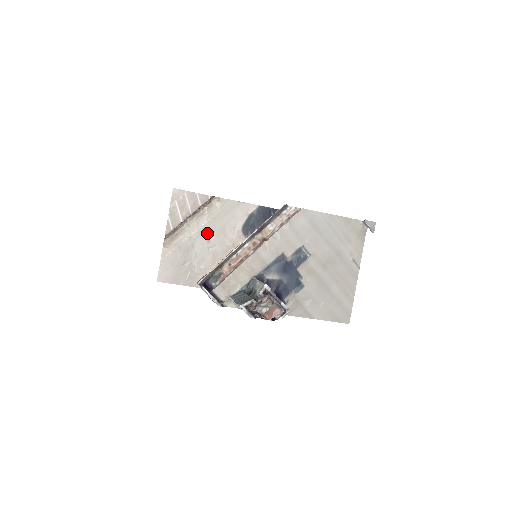
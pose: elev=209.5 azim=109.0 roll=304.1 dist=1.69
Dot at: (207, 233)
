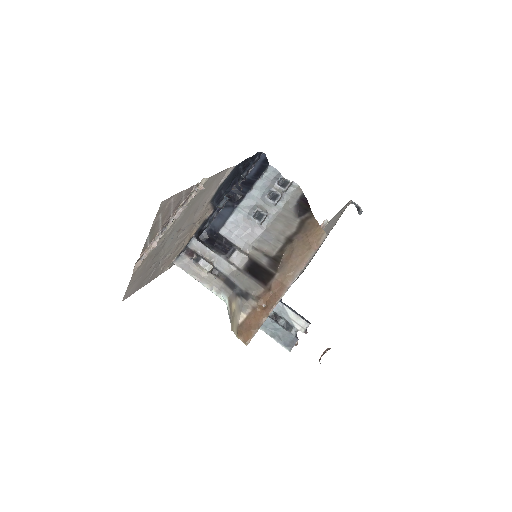
Dot at: (180, 224)
